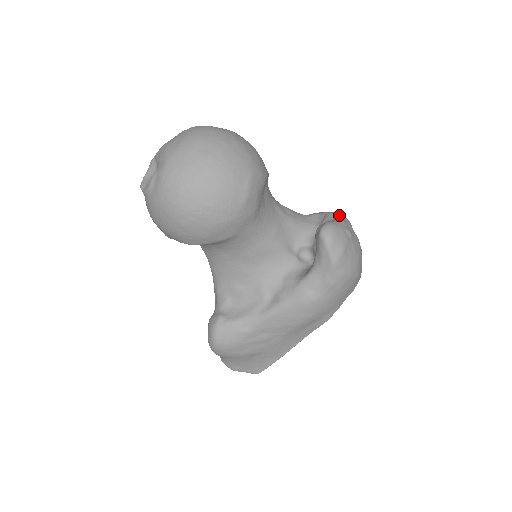
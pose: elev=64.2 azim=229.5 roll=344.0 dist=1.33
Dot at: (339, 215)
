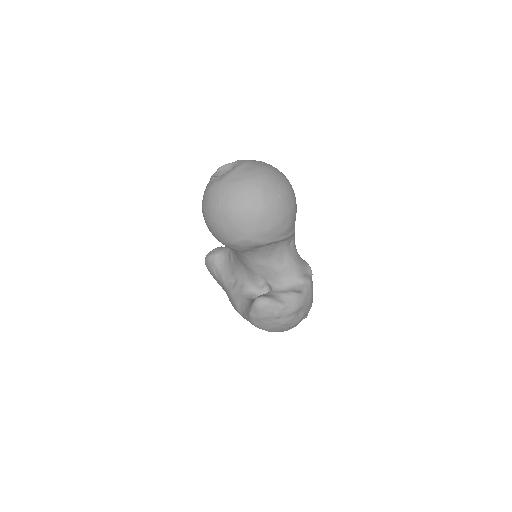
Dot at: (293, 301)
